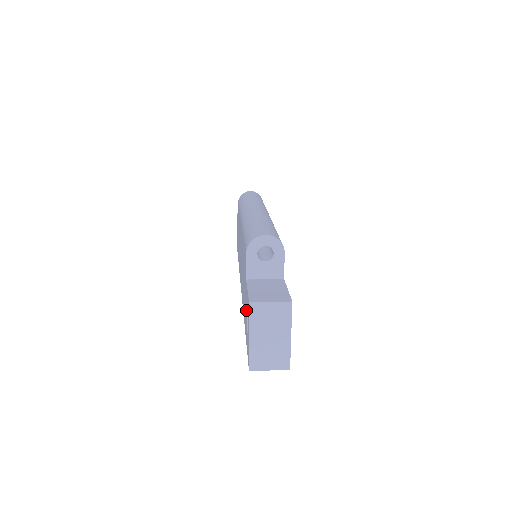
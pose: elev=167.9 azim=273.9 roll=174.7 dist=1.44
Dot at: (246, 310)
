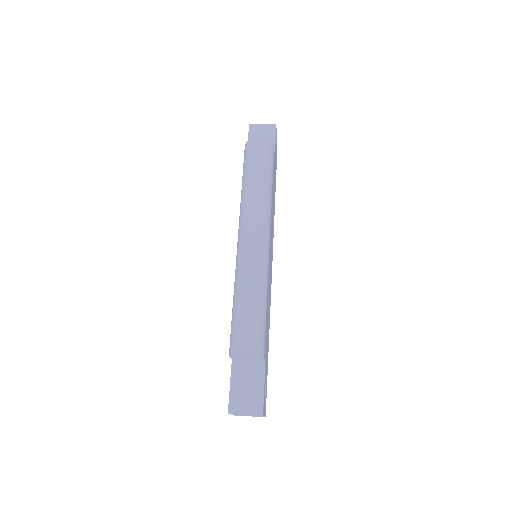
Dot at: occluded
